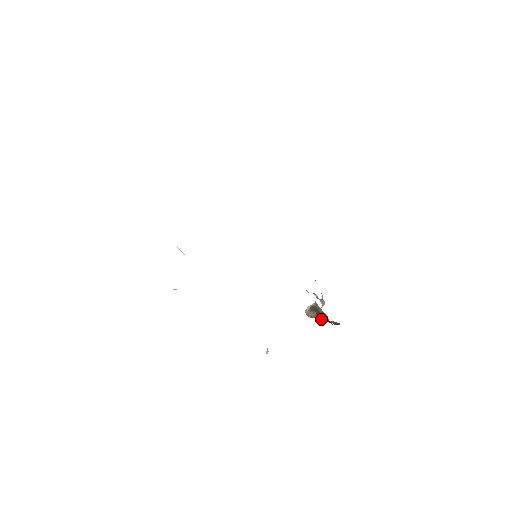
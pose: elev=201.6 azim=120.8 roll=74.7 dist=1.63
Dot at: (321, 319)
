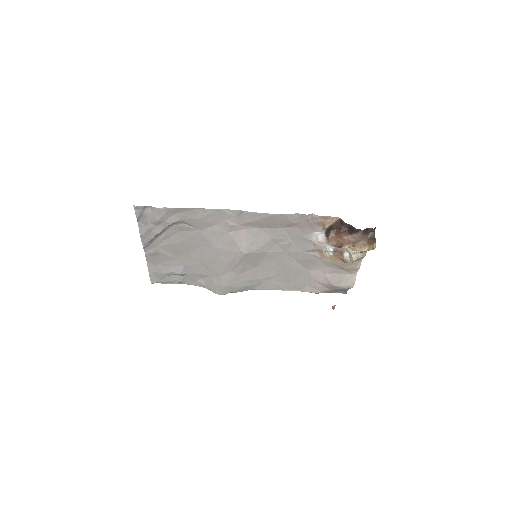
Dot at: (351, 243)
